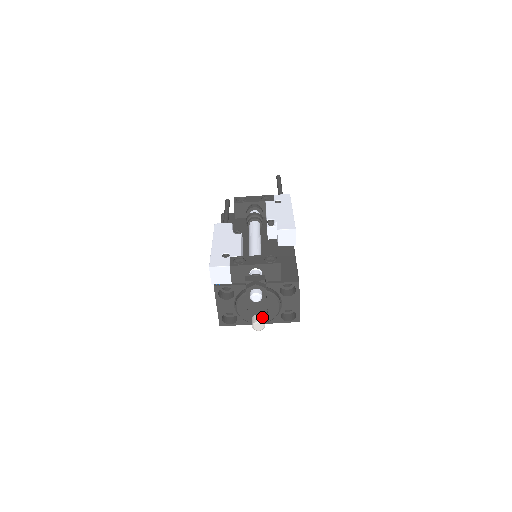
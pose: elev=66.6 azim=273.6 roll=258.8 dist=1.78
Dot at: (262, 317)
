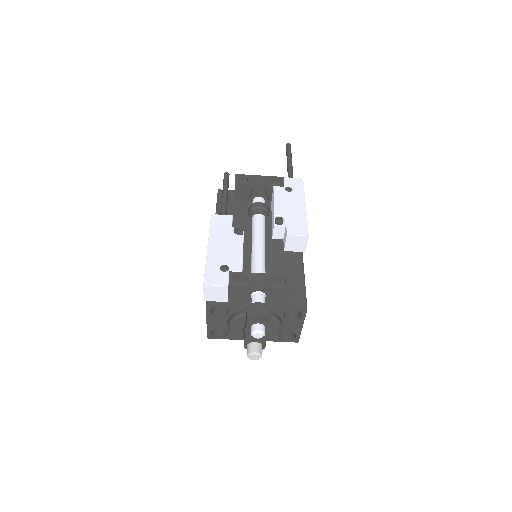
Dot at: (259, 346)
